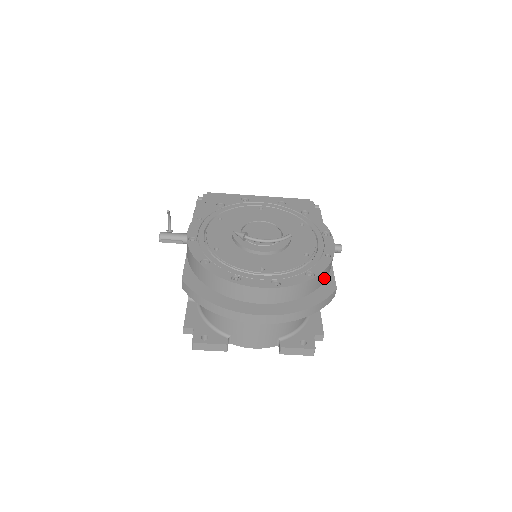
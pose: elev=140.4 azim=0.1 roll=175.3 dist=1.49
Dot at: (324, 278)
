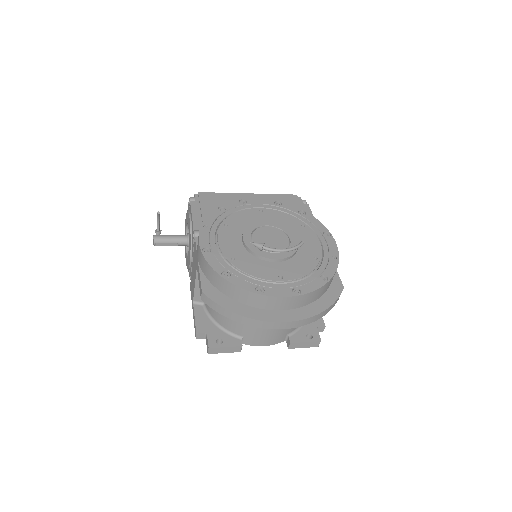
Dot at: (332, 279)
